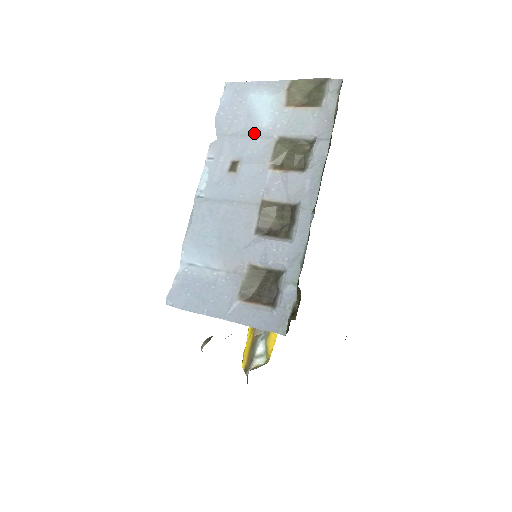
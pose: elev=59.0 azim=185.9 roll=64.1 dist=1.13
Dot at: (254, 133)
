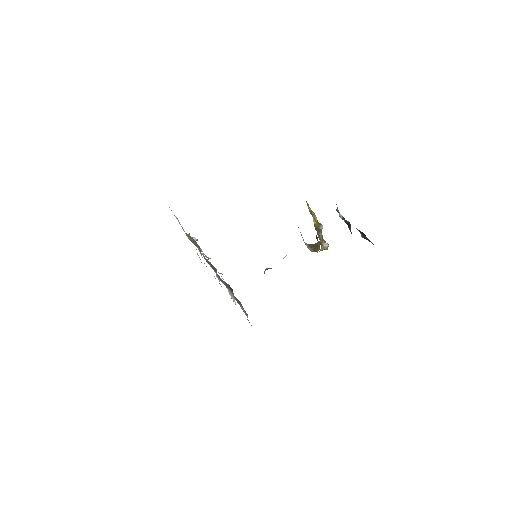
Dot at: occluded
